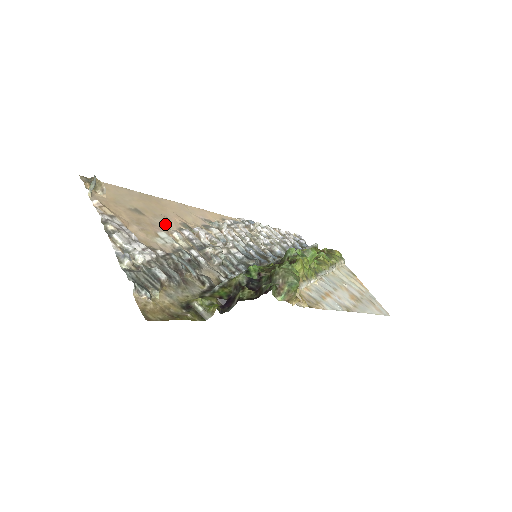
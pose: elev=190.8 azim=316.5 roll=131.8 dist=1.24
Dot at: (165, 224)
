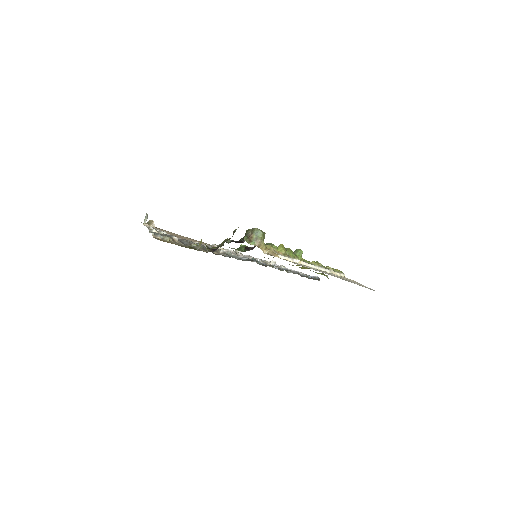
Dot at: (192, 241)
